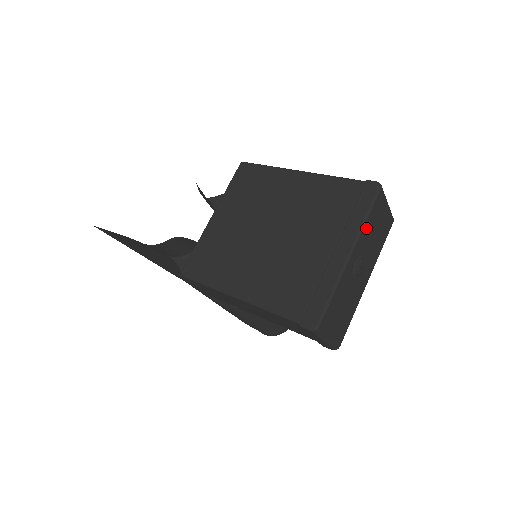
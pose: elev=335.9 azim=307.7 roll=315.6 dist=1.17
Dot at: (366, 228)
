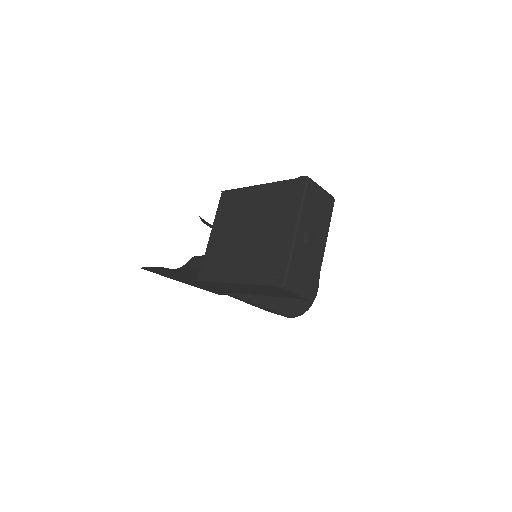
Dot at: (305, 209)
